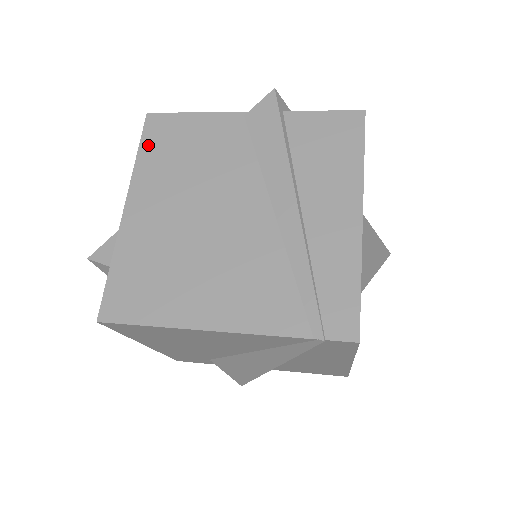
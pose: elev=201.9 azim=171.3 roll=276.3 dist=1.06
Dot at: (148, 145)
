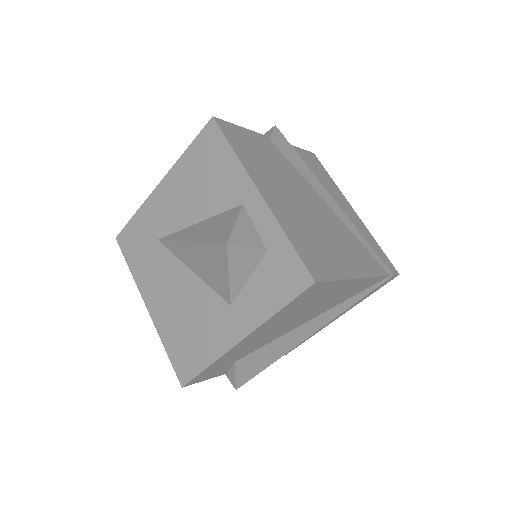
Dot at: (235, 144)
